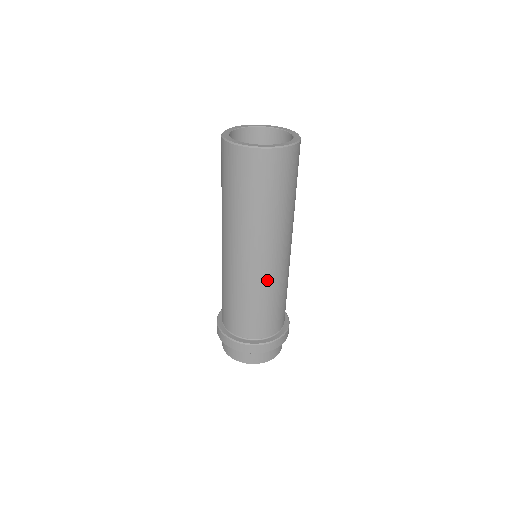
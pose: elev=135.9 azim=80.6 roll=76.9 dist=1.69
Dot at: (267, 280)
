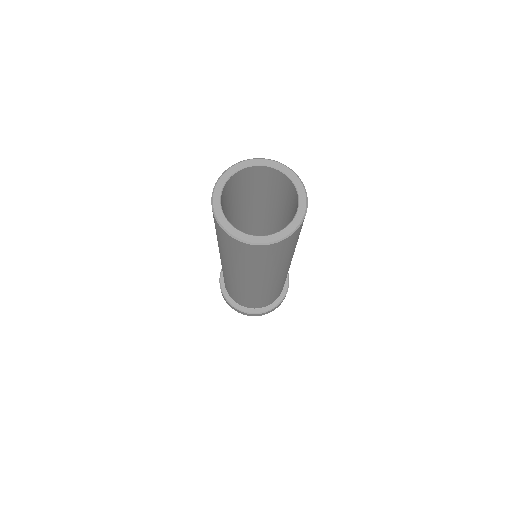
Dot at: (236, 285)
